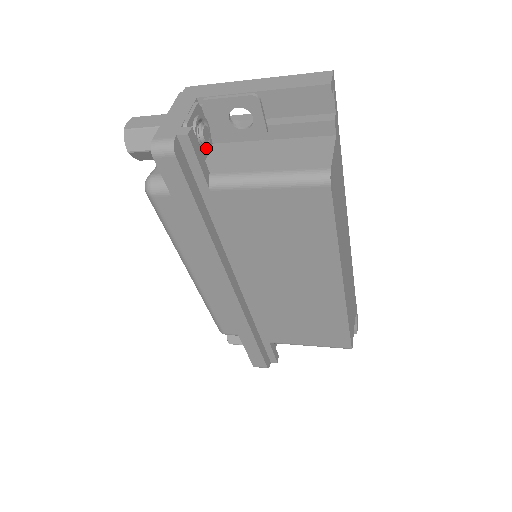
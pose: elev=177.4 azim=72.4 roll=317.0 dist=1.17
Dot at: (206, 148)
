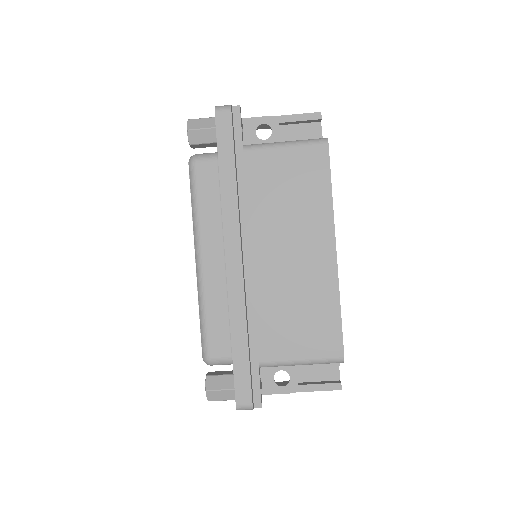
Dot at: occluded
